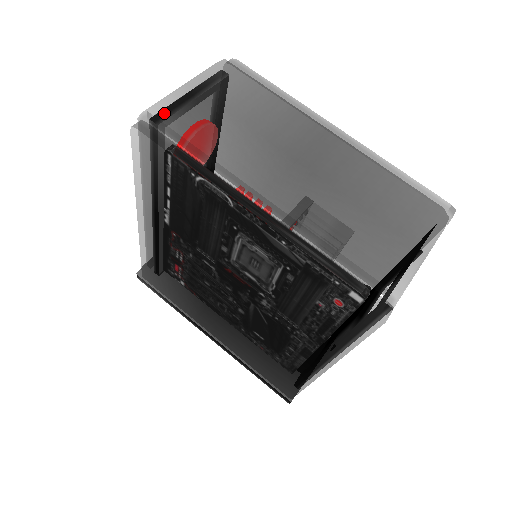
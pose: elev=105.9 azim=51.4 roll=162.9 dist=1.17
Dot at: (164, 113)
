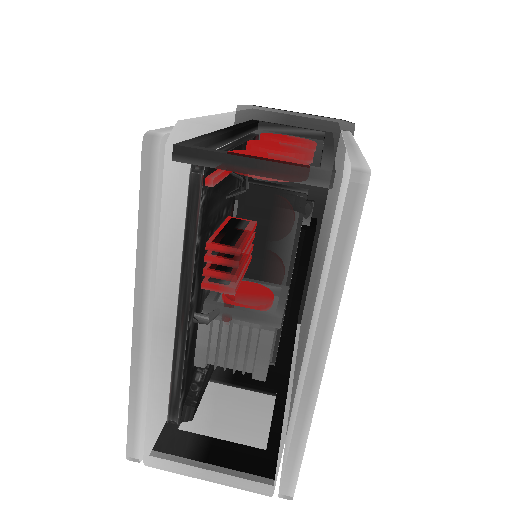
Dot at: (178, 166)
